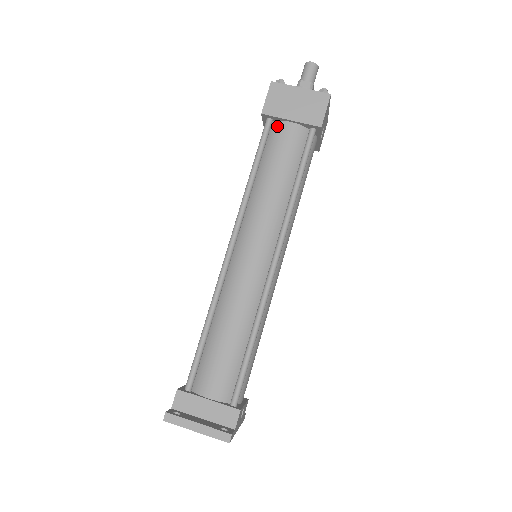
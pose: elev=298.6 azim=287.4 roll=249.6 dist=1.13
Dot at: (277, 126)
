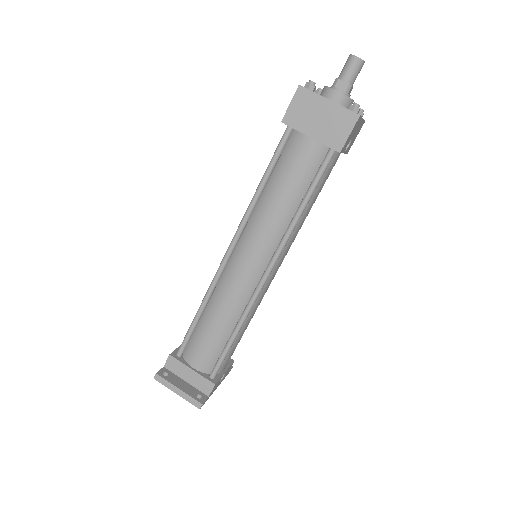
Dot at: (296, 137)
